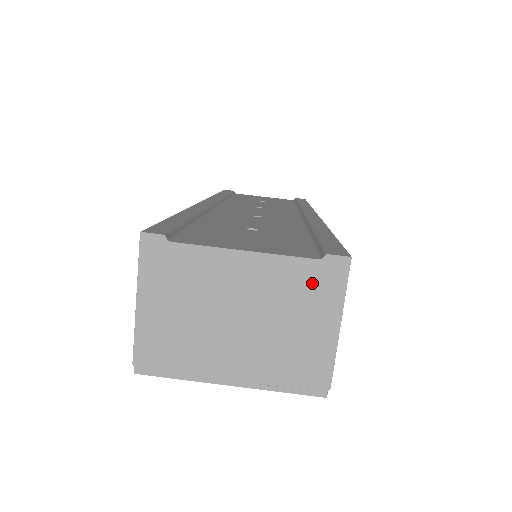
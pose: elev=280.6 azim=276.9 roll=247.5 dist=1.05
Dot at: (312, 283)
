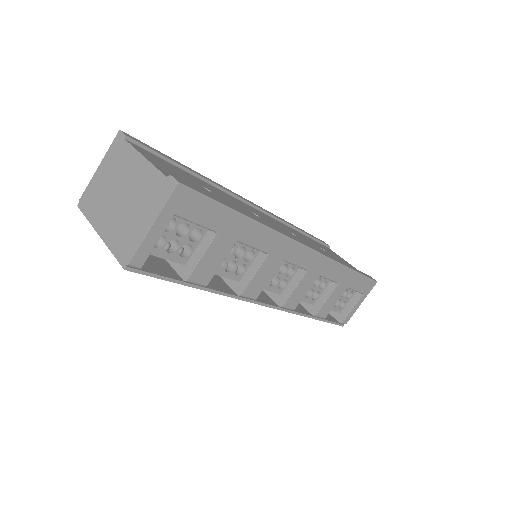
Dot at: (156, 190)
